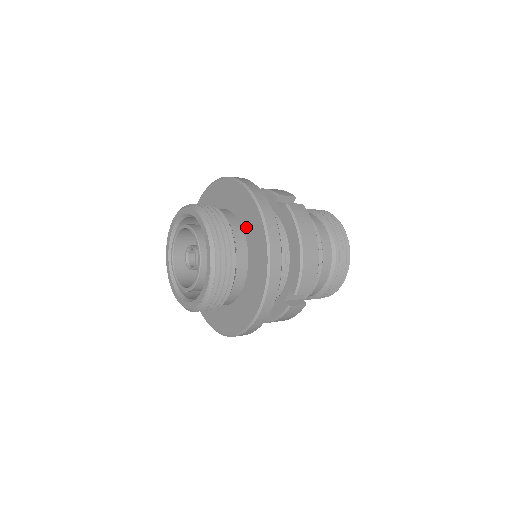
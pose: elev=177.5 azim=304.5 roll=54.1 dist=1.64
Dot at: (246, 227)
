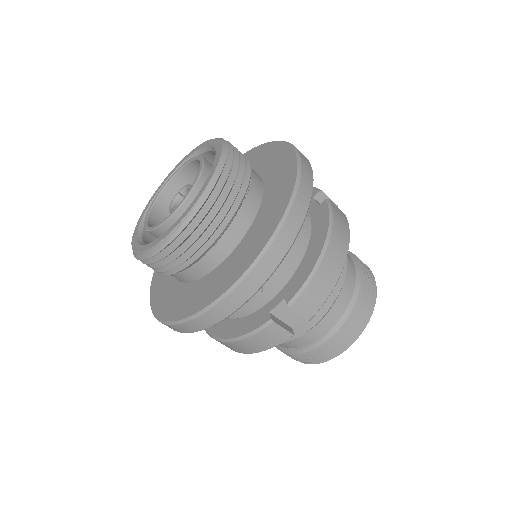
Dot at: (269, 186)
